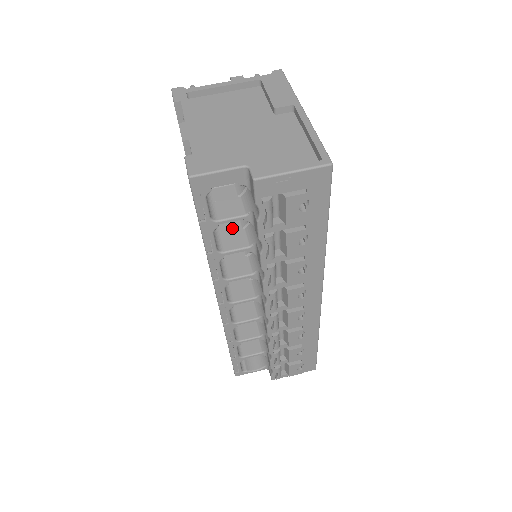
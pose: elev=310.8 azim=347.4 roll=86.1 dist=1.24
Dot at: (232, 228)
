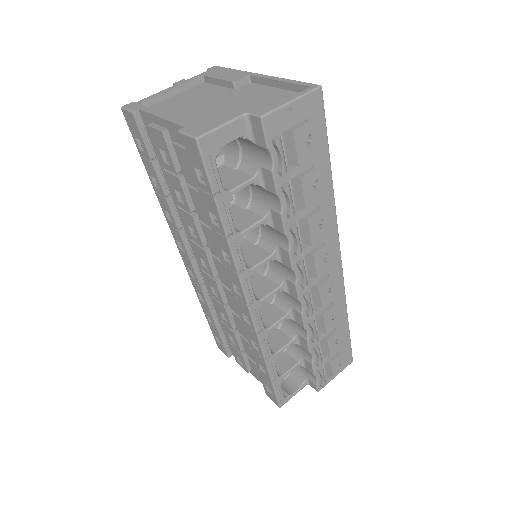
Dot at: (235, 213)
